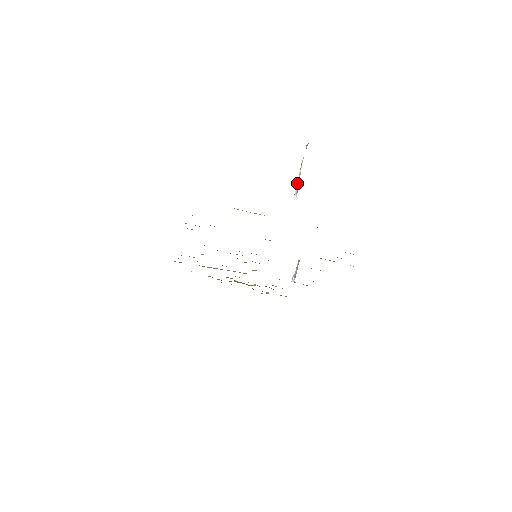
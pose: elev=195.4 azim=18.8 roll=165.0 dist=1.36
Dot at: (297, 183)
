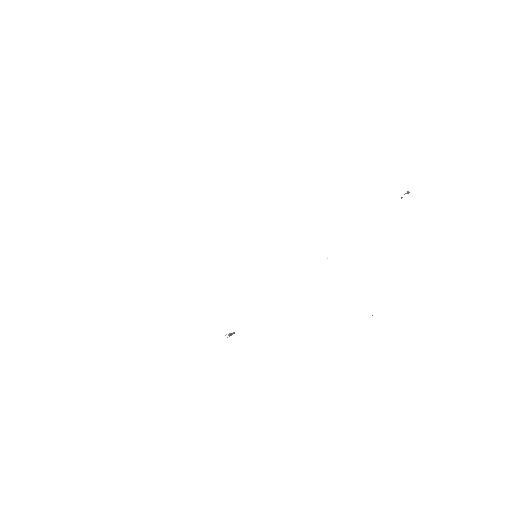
Dot at: occluded
